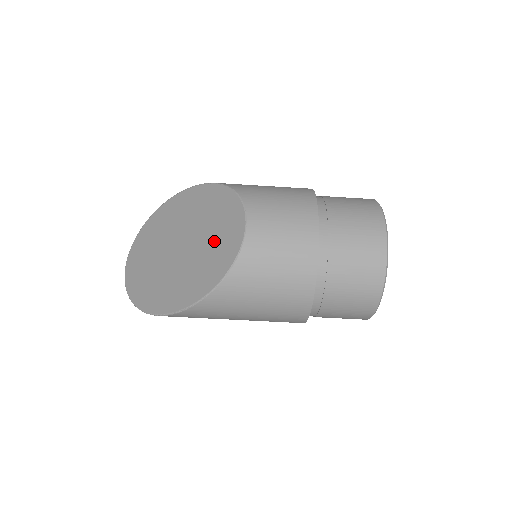
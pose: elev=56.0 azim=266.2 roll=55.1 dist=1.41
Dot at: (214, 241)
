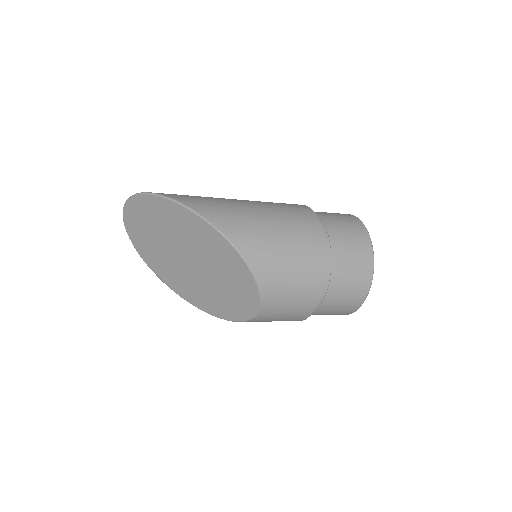
Dot at: (227, 294)
